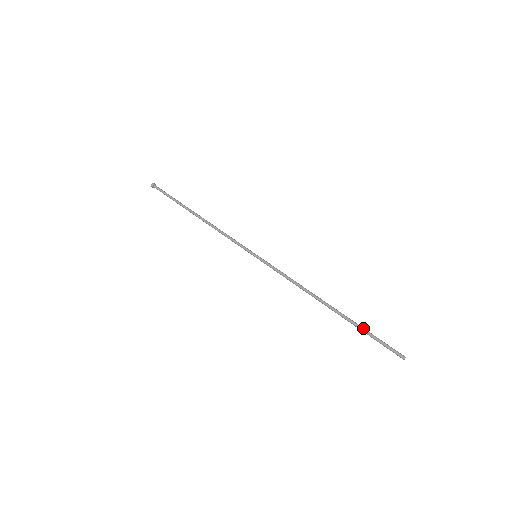
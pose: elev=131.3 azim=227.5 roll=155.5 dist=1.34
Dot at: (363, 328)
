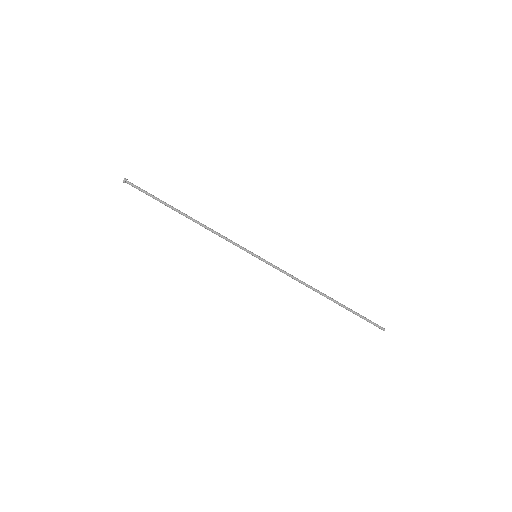
Dot at: (353, 312)
